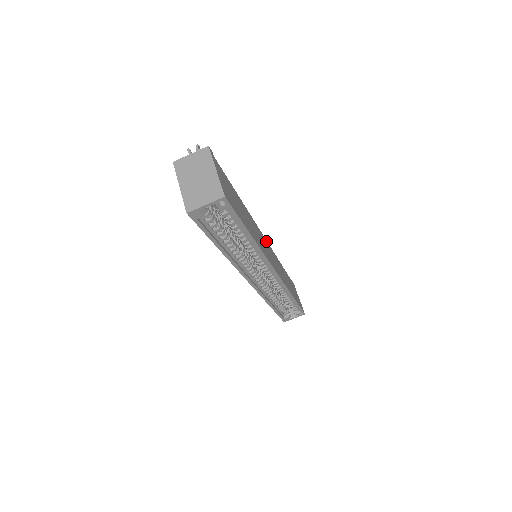
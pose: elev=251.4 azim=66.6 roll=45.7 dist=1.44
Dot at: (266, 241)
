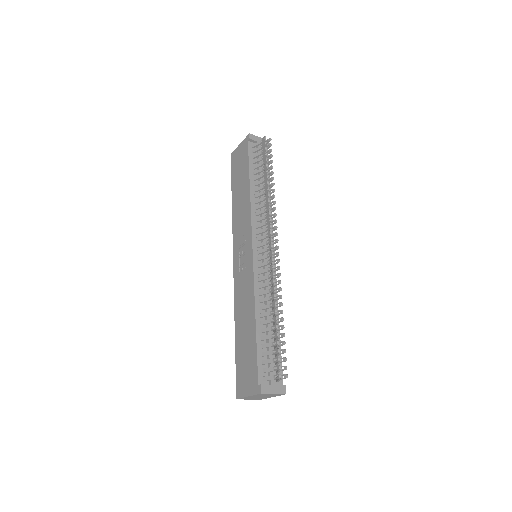
Dot at: occluded
